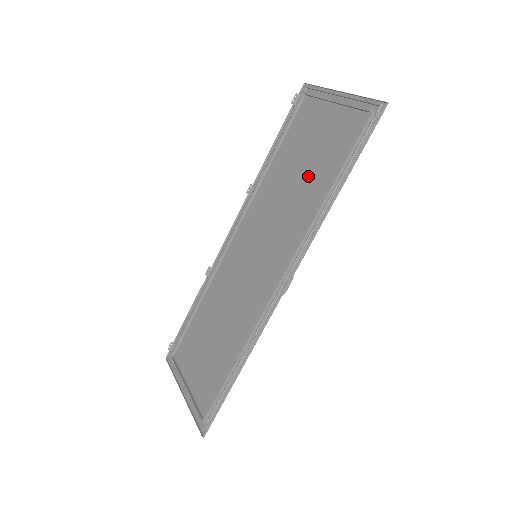
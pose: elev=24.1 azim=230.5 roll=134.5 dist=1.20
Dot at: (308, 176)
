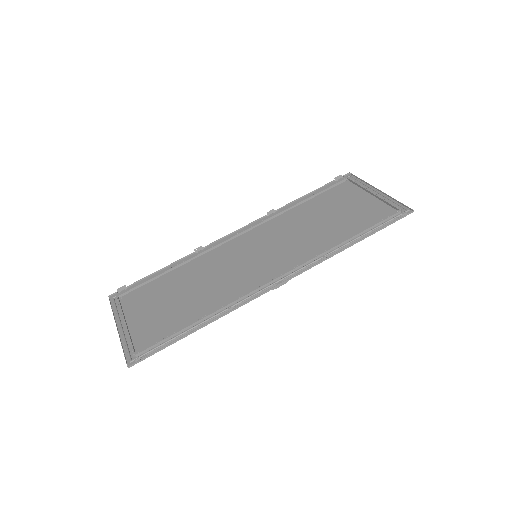
Dot at: (330, 225)
